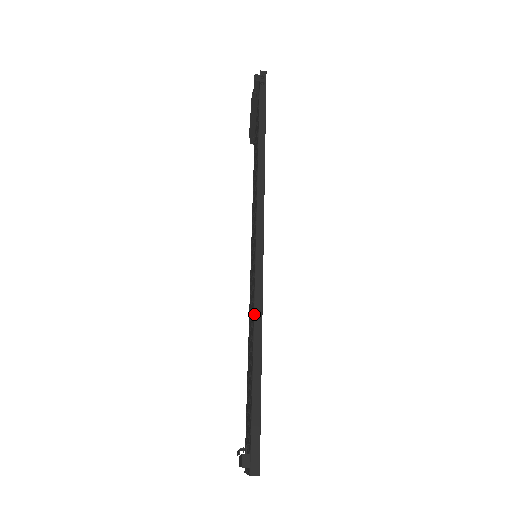
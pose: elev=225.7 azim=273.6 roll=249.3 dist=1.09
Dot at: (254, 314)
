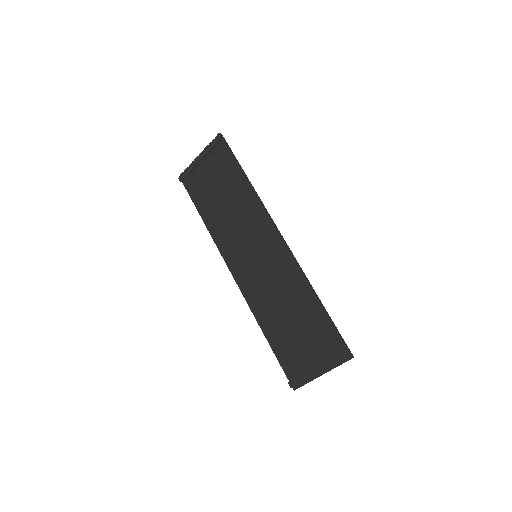
Dot at: (307, 281)
